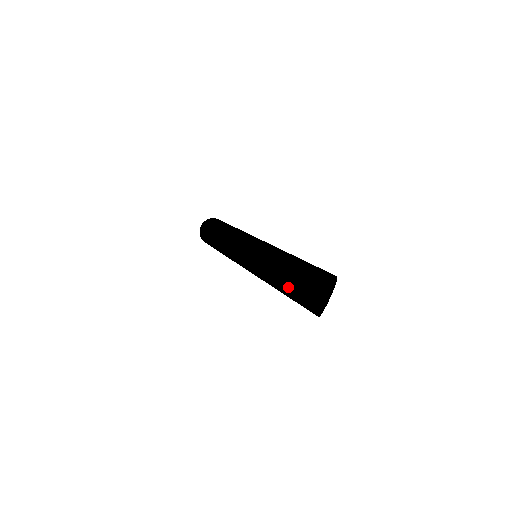
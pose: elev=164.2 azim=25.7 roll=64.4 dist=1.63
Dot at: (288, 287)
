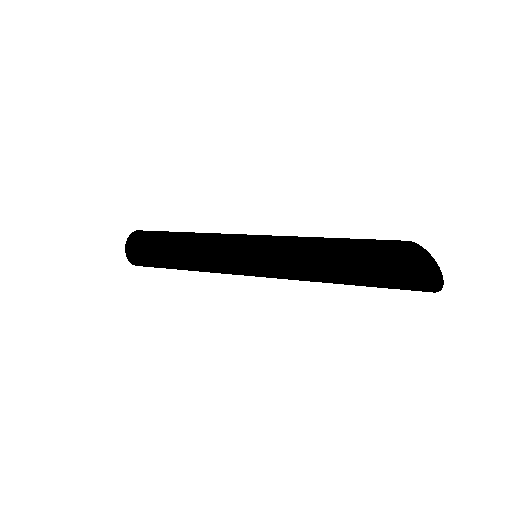
Dot at: (369, 284)
